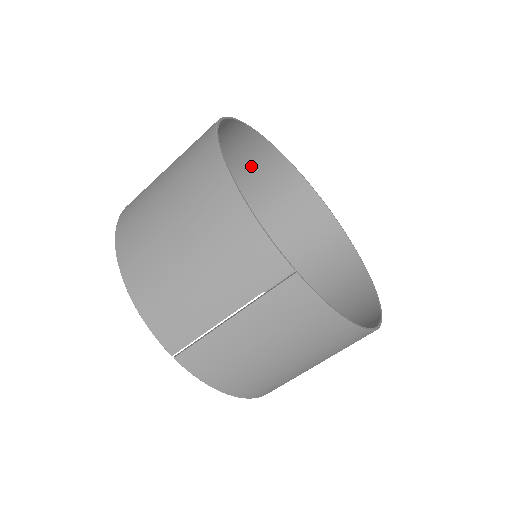
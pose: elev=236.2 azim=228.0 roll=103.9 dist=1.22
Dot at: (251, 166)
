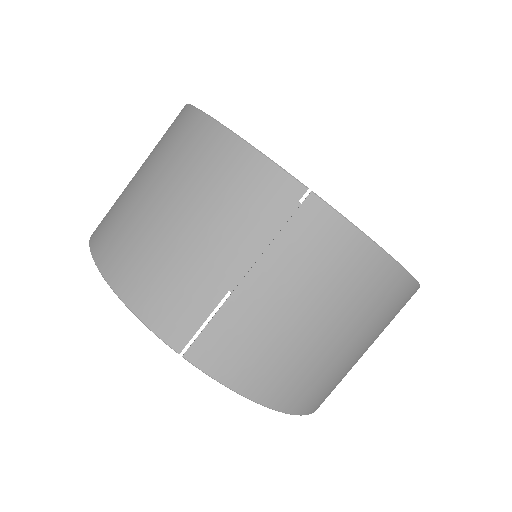
Dot at: occluded
